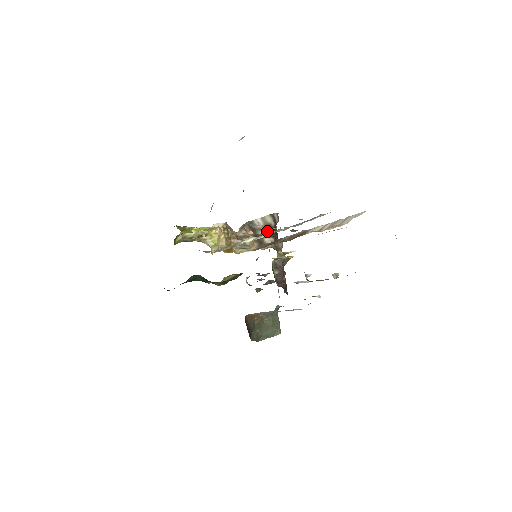
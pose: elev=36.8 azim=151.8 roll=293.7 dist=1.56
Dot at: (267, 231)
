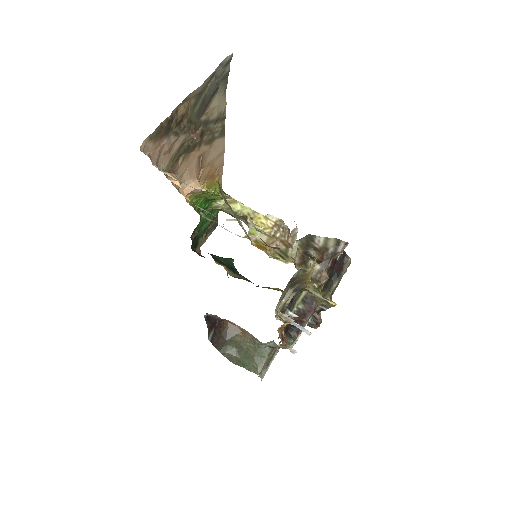
Dot at: (319, 254)
